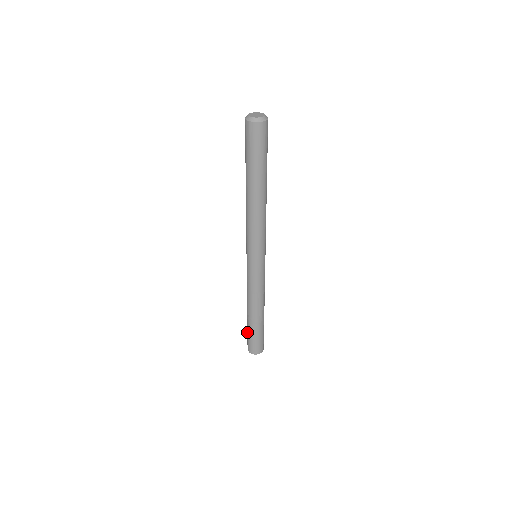
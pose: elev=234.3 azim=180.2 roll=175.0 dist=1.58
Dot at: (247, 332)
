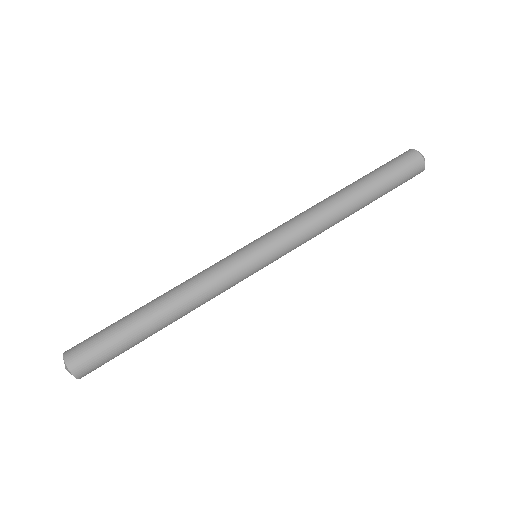
Dot at: occluded
